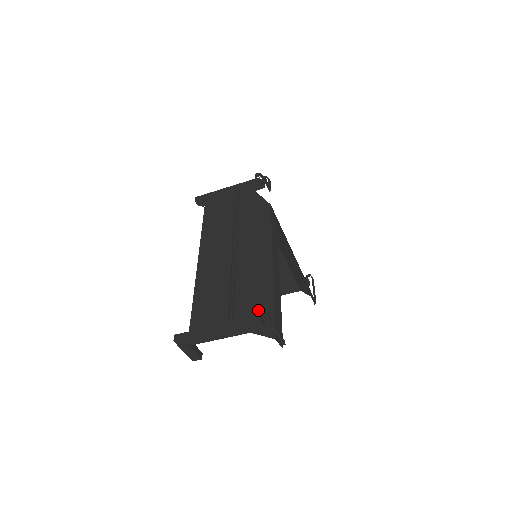
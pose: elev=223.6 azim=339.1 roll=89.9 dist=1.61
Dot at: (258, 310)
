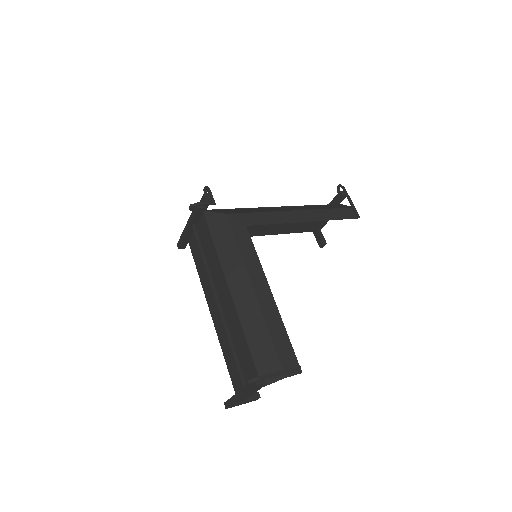
Dot at: (246, 382)
